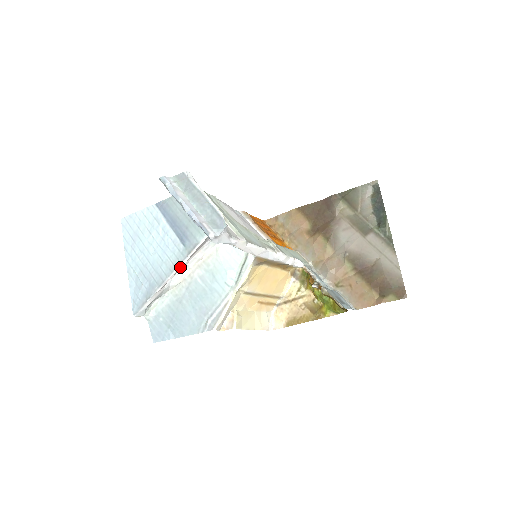
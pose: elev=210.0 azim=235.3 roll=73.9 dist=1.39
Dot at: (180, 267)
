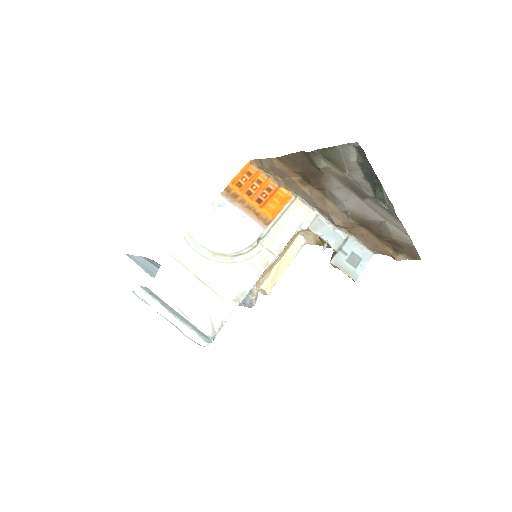
Dot at: occluded
